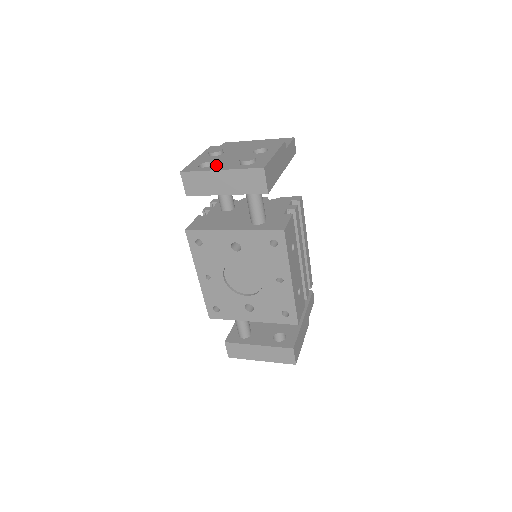
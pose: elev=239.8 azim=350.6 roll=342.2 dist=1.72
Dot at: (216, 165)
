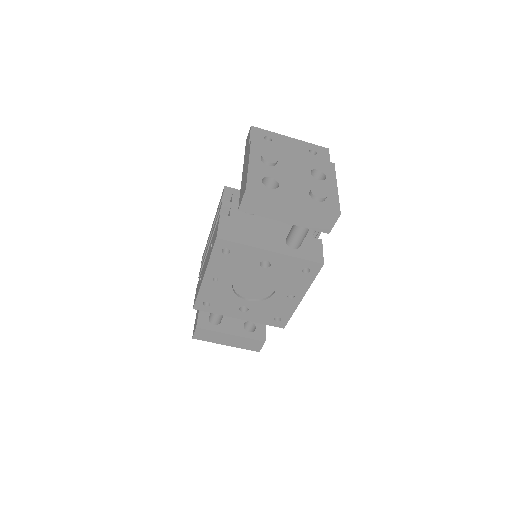
Dot at: (284, 189)
